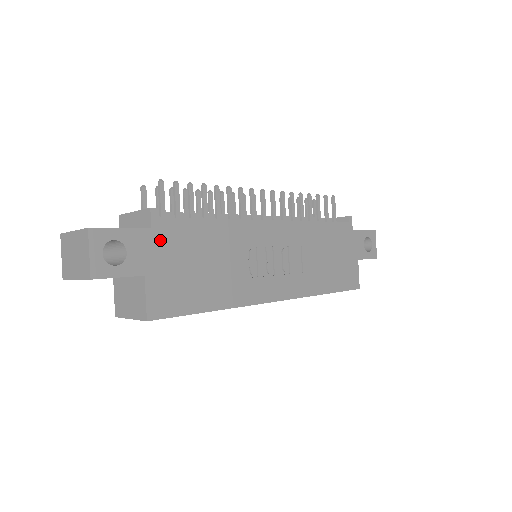
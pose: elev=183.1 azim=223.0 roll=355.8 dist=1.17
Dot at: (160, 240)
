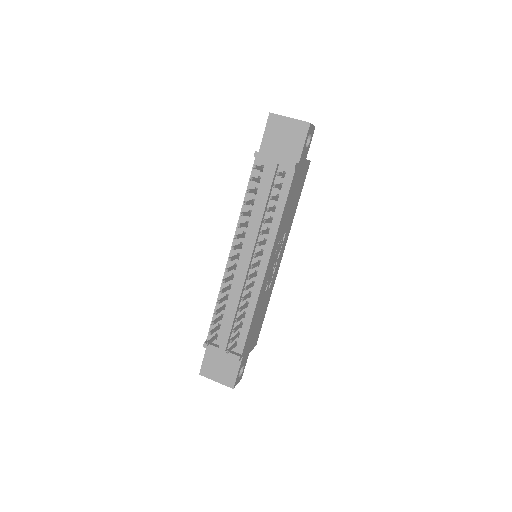
Dot at: (246, 350)
